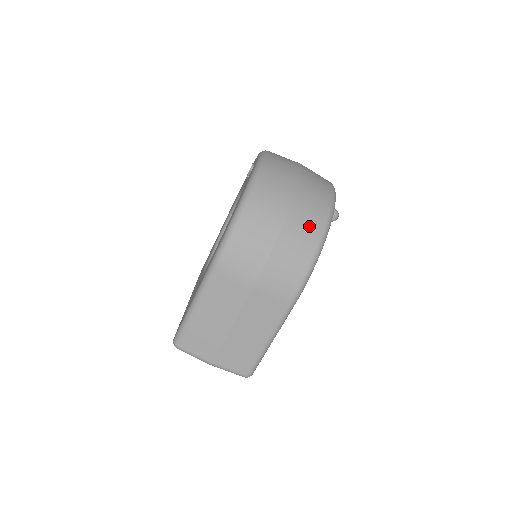
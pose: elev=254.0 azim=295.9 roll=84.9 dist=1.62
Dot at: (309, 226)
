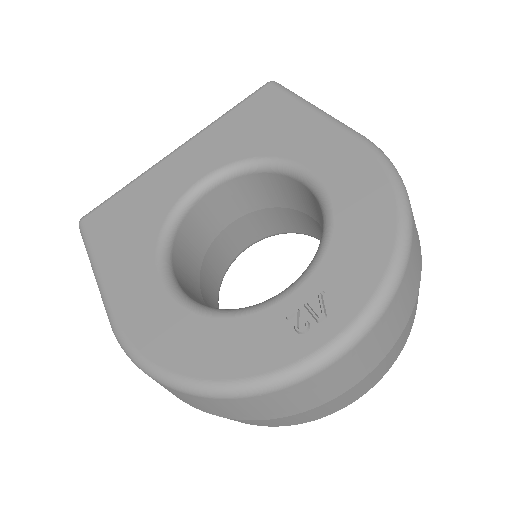
Dot at: occluded
